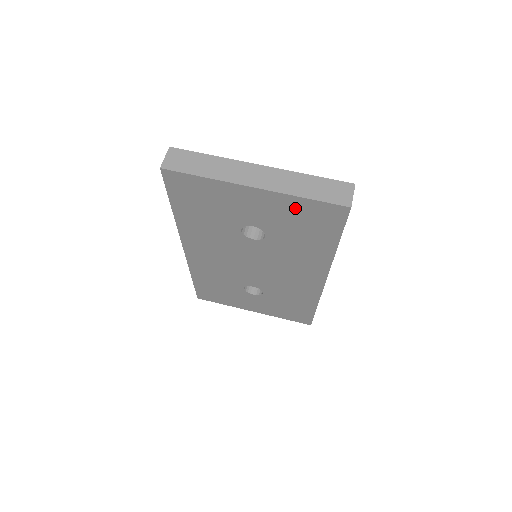
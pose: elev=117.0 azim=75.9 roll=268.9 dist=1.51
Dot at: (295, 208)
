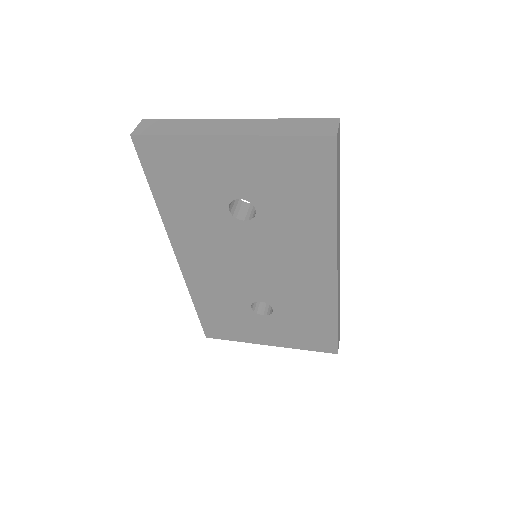
Dot at: (277, 156)
